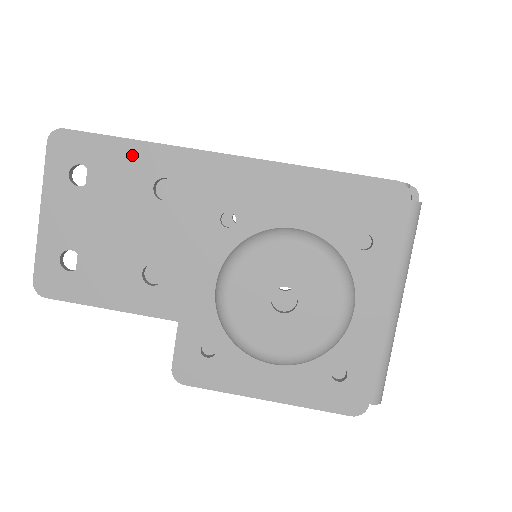
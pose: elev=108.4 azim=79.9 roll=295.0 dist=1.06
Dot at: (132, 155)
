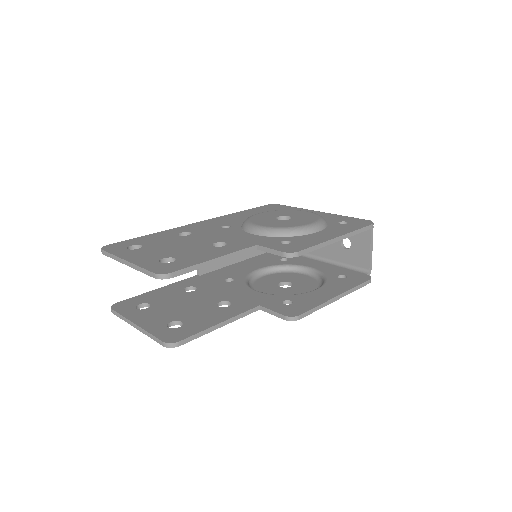
Dot at: (155, 236)
